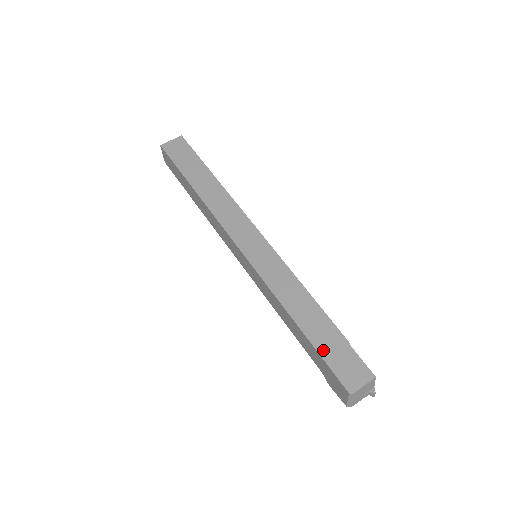
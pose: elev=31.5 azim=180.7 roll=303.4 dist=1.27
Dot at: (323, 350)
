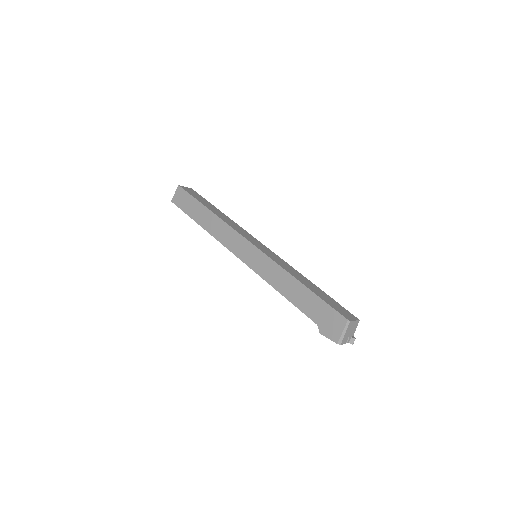
Dot at: (323, 298)
